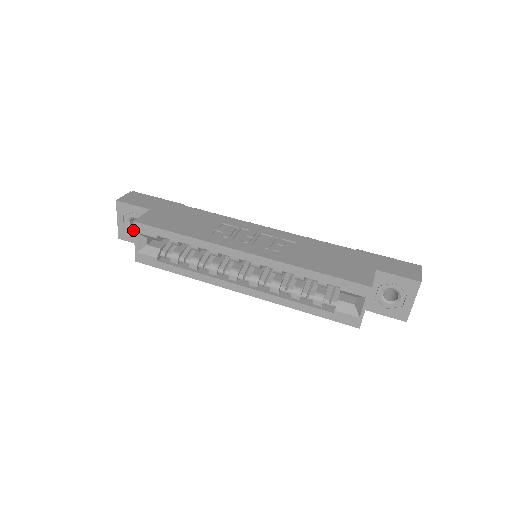
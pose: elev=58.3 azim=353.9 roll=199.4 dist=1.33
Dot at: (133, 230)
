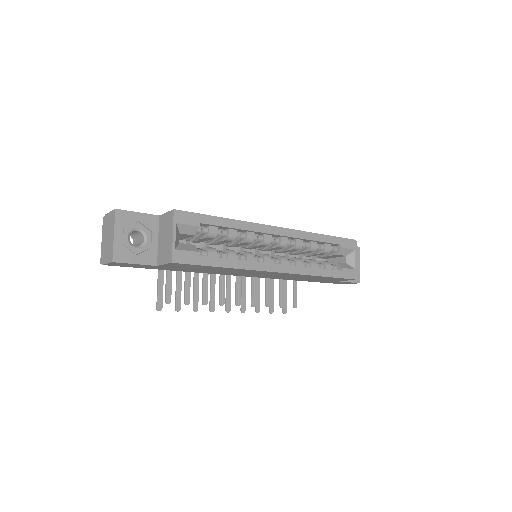
Dot at: (134, 246)
